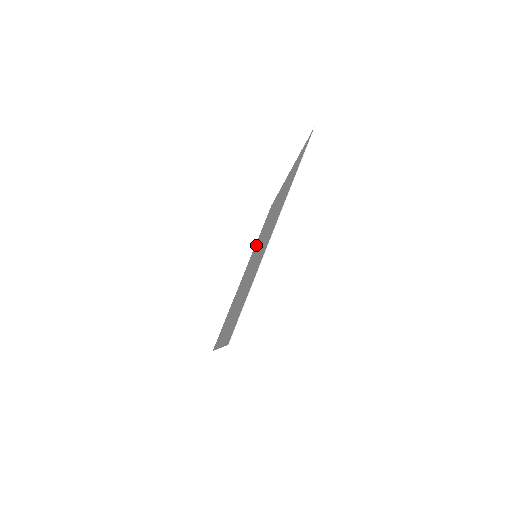
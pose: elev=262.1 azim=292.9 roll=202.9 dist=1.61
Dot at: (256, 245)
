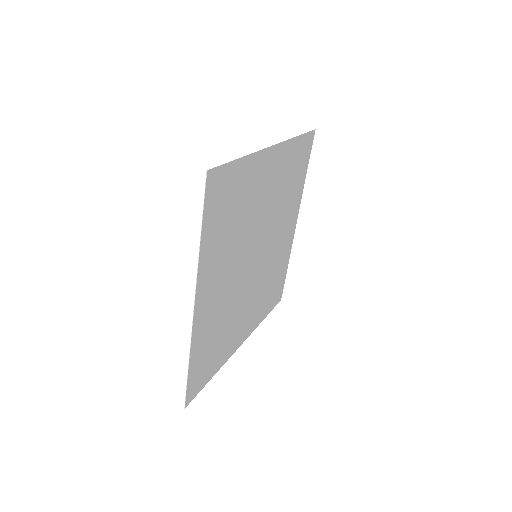
Dot at: (259, 305)
